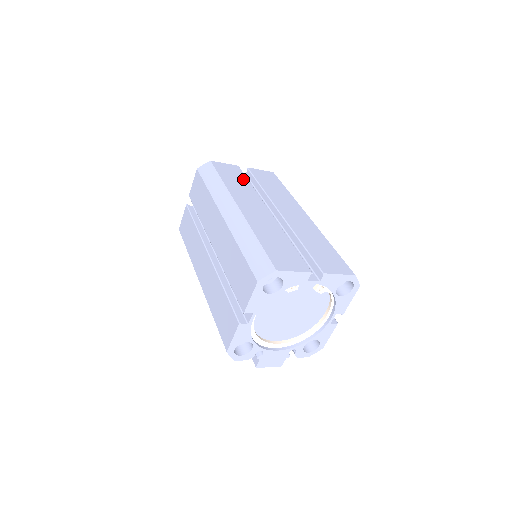
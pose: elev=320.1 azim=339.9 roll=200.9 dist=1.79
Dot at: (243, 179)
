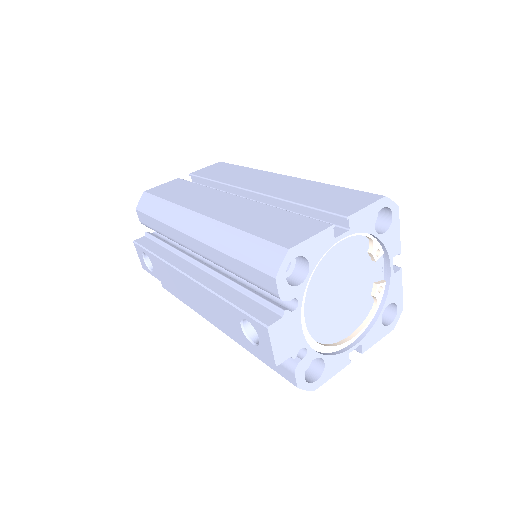
Dot at: occluded
